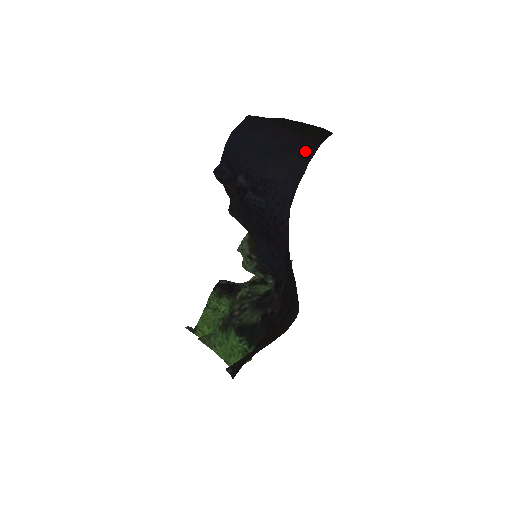
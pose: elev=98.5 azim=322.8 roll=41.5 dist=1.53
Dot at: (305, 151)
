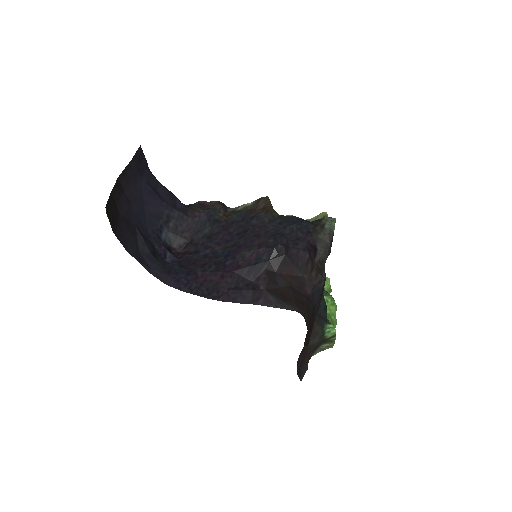
Dot at: (123, 235)
